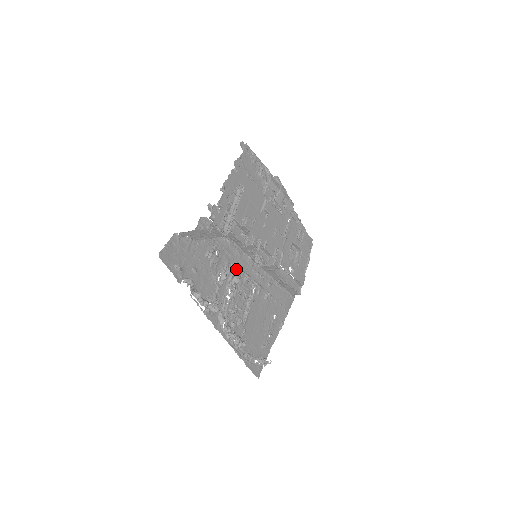
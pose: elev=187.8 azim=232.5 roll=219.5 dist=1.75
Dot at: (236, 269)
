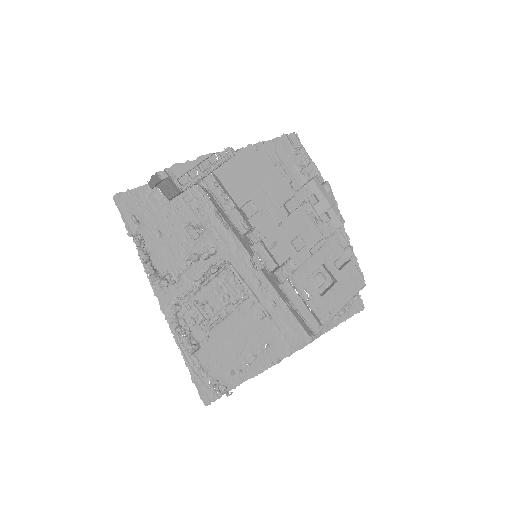
Dot at: occluded
